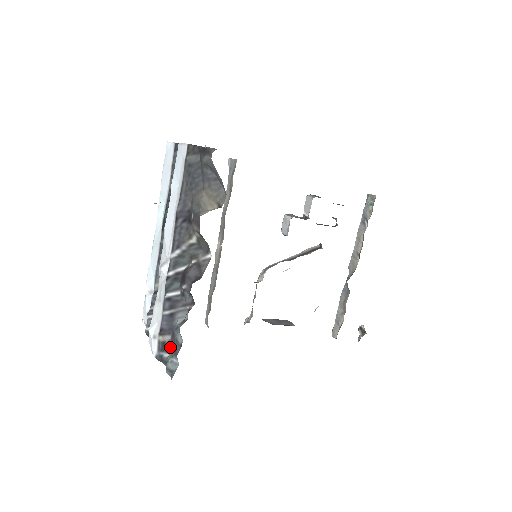
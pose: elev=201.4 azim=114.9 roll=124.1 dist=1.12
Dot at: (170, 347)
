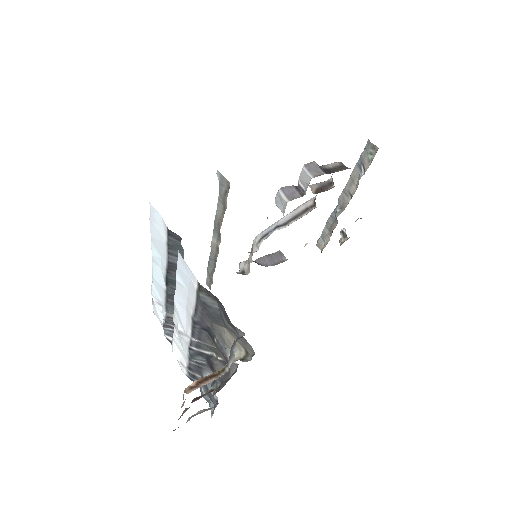
Dot at: occluded
